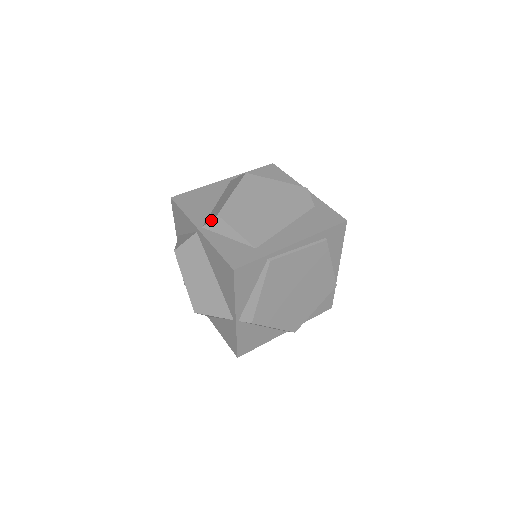
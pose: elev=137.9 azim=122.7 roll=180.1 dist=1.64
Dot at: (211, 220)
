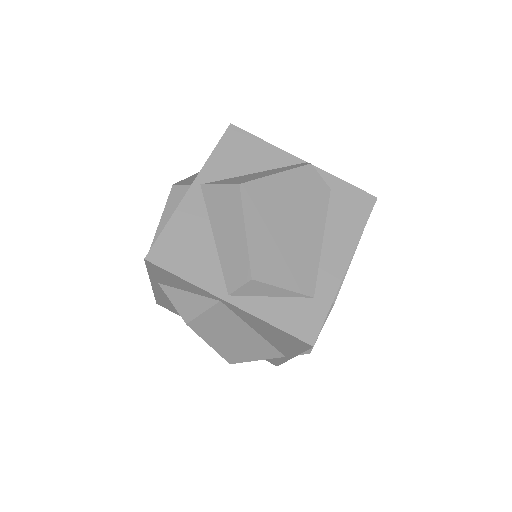
Dot at: (242, 286)
